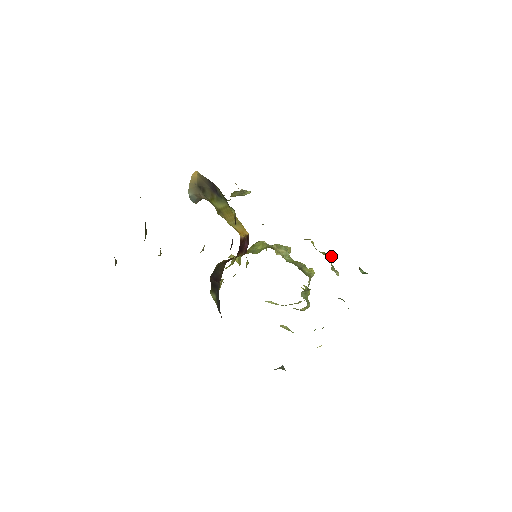
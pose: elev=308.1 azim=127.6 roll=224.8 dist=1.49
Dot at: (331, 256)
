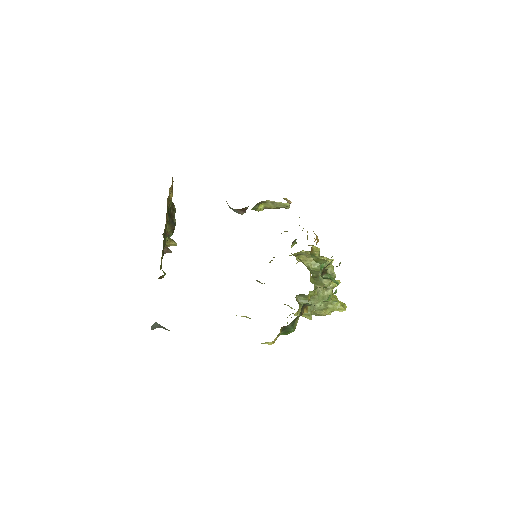
Dot at: (321, 262)
